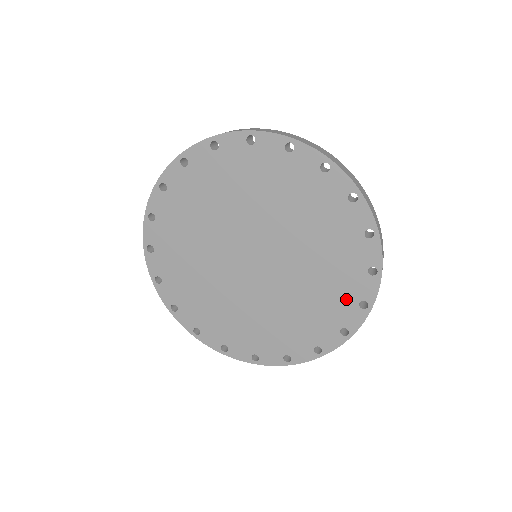
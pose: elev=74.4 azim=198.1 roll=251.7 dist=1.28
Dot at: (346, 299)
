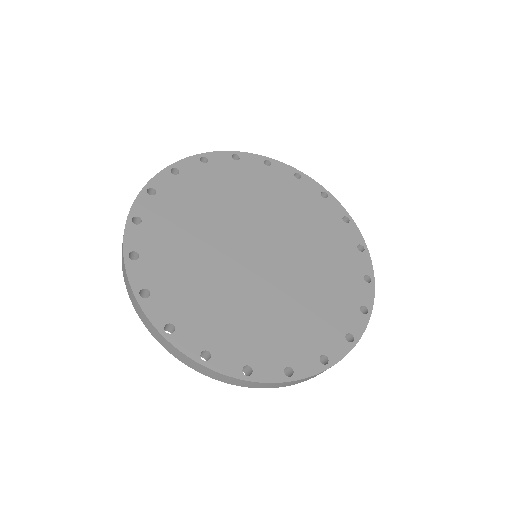
Dot at: (352, 276)
